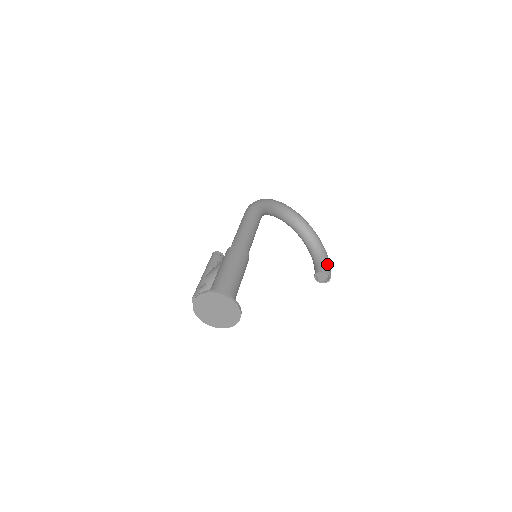
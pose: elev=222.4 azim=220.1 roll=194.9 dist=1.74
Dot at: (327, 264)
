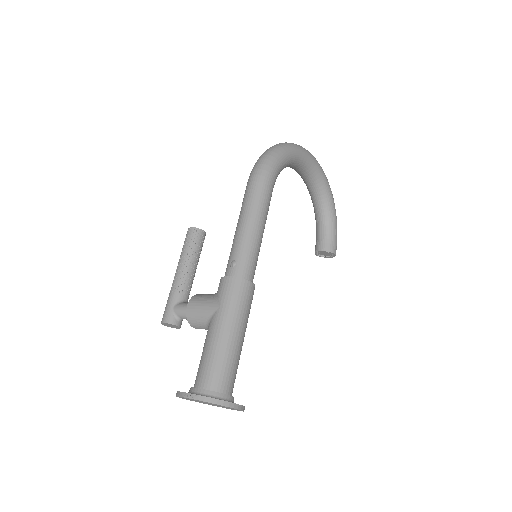
Dot at: (335, 238)
